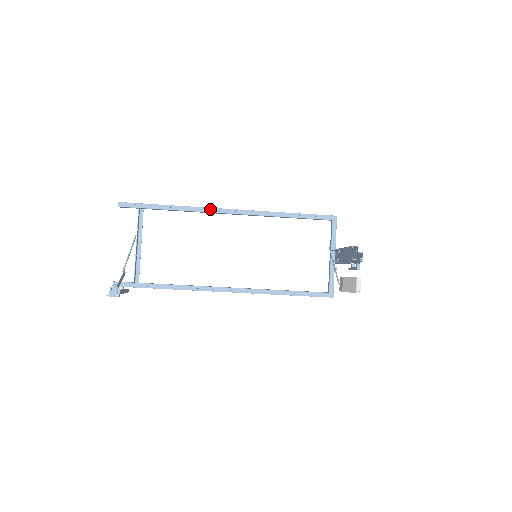
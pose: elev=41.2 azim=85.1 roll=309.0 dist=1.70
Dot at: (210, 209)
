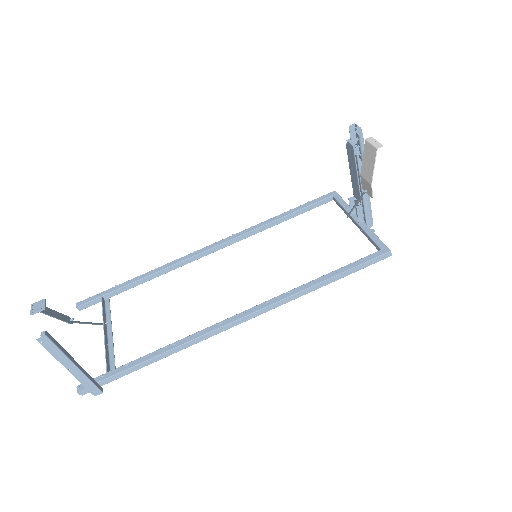
Dot at: (186, 257)
